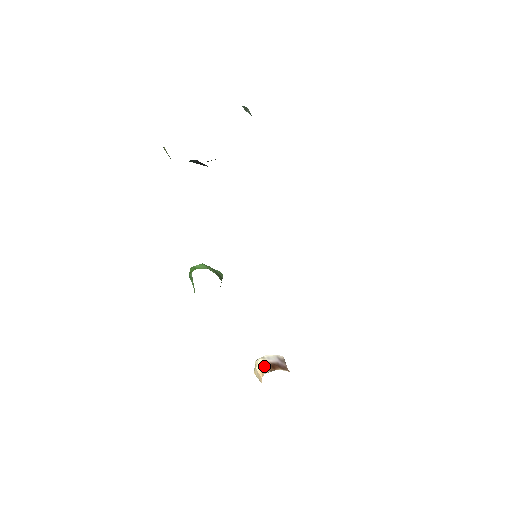
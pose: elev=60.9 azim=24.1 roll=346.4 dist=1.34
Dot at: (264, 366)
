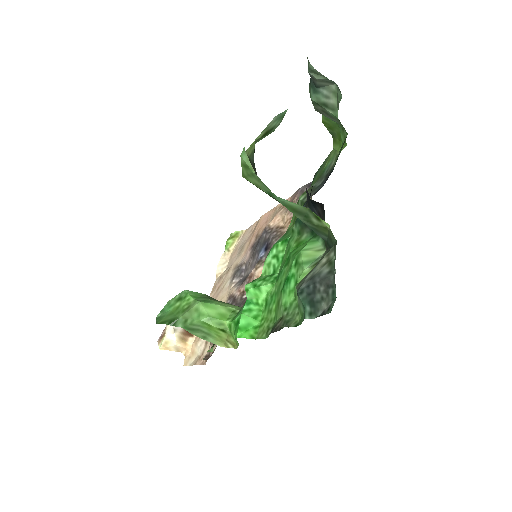
Dot at: (184, 337)
